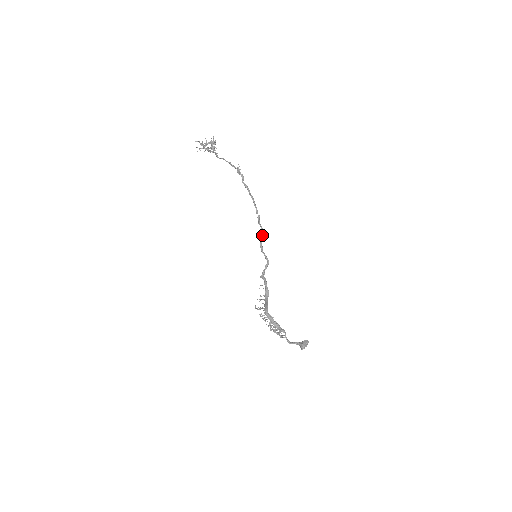
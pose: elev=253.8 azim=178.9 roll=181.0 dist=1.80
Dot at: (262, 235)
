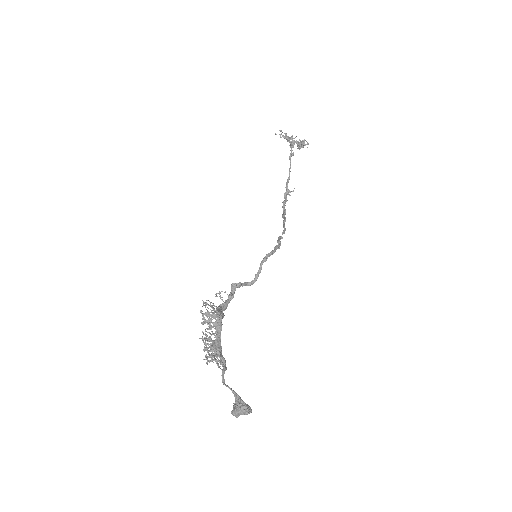
Dot at: occluded
